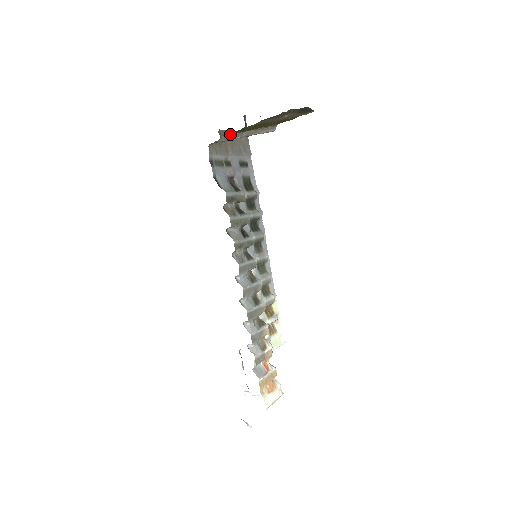
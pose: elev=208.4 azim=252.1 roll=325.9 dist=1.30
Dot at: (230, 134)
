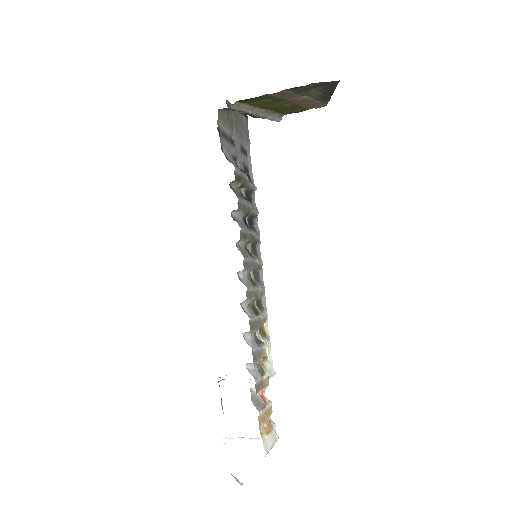
Dot at: (243, 103)
